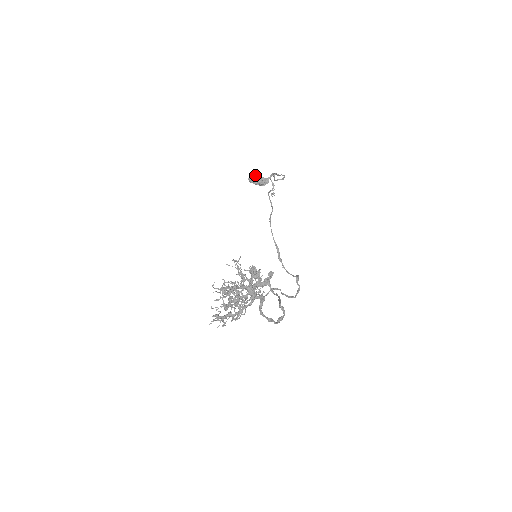
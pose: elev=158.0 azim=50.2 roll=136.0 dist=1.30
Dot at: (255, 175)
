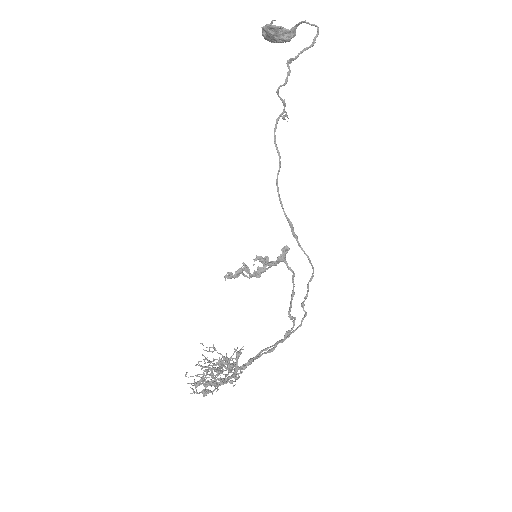
Dot at: (270, 33)
